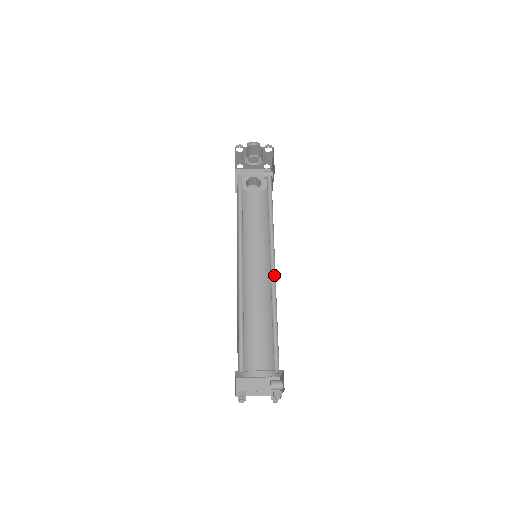
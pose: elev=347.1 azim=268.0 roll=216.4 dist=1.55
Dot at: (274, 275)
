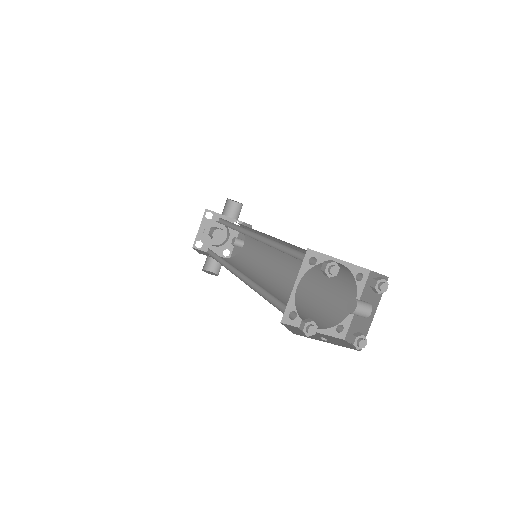
Dot at: occluded
